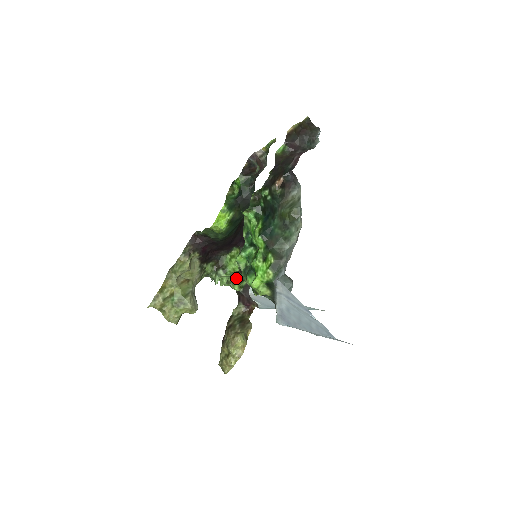
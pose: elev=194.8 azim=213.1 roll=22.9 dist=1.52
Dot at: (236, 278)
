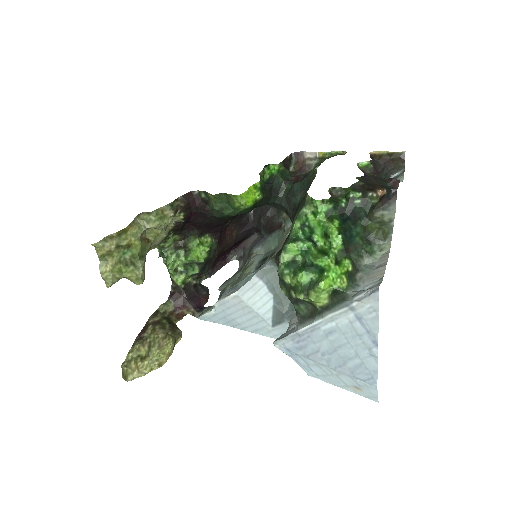
Dot at: (187, 269)
